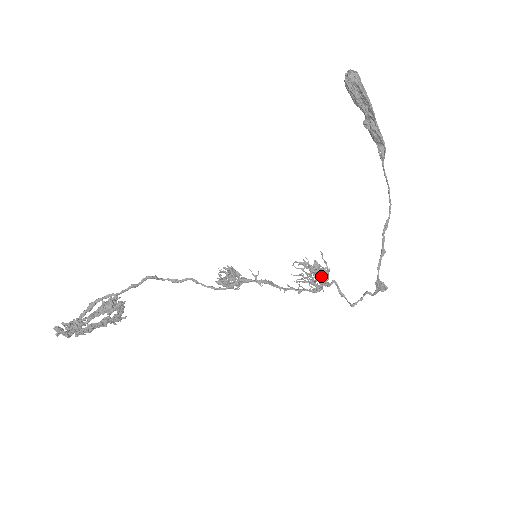
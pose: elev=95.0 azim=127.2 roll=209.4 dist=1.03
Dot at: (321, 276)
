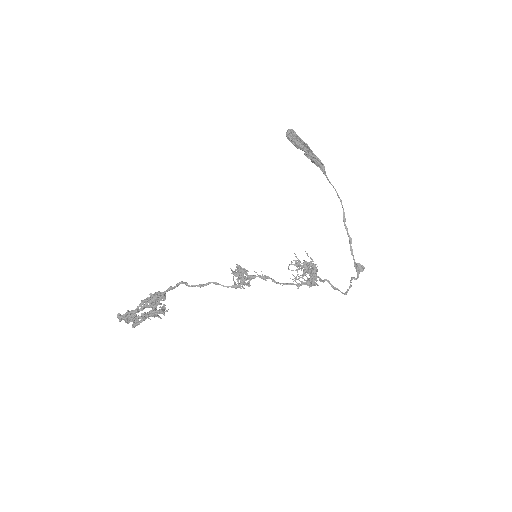
Dot at: (311, 269)
